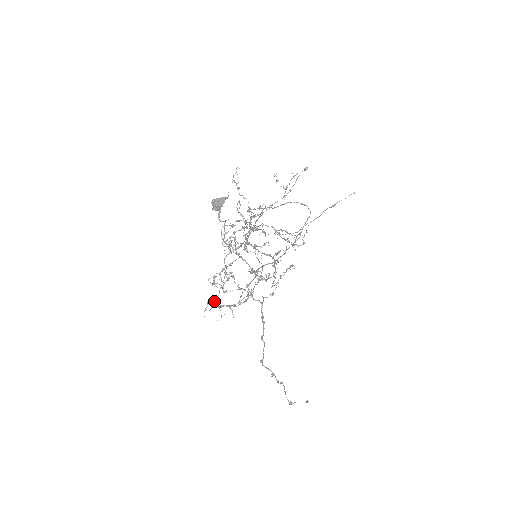
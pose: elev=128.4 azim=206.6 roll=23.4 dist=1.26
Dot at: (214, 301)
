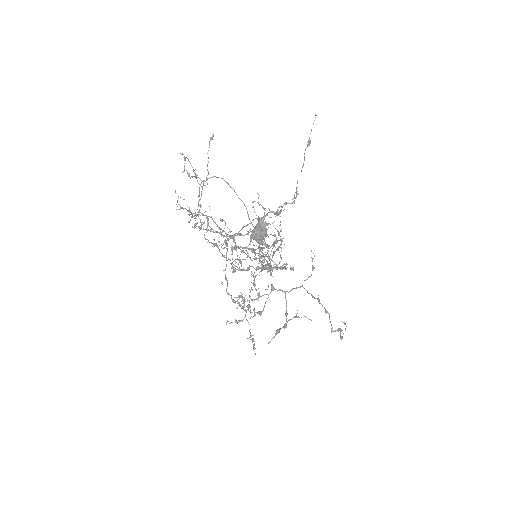
Dot at: (250, 334)
